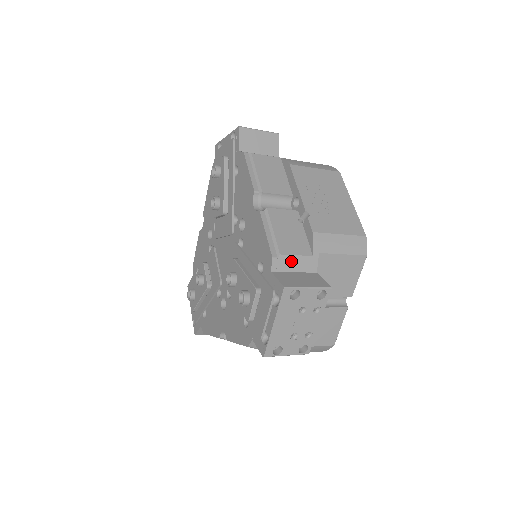
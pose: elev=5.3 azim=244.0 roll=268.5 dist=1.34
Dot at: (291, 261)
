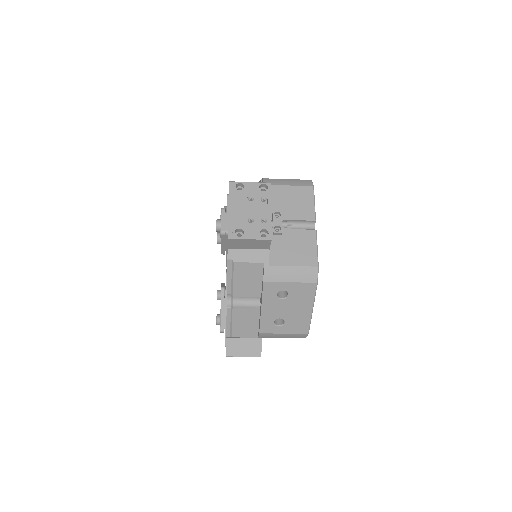
Dot at: occluded
